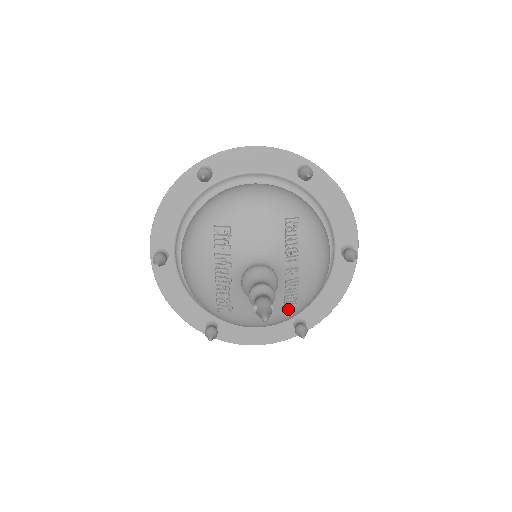
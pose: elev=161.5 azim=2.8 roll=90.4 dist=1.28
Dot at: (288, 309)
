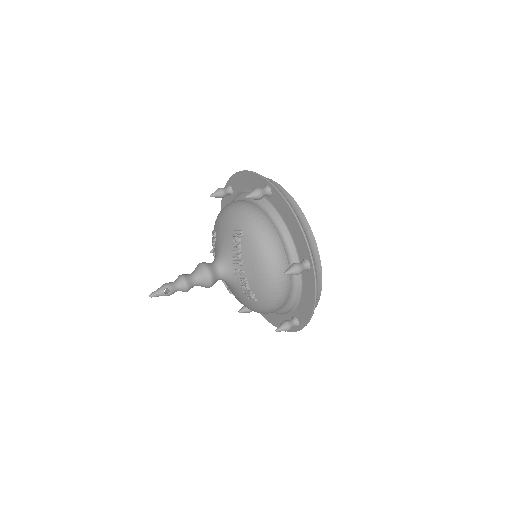
Dot at: (254, 302)
